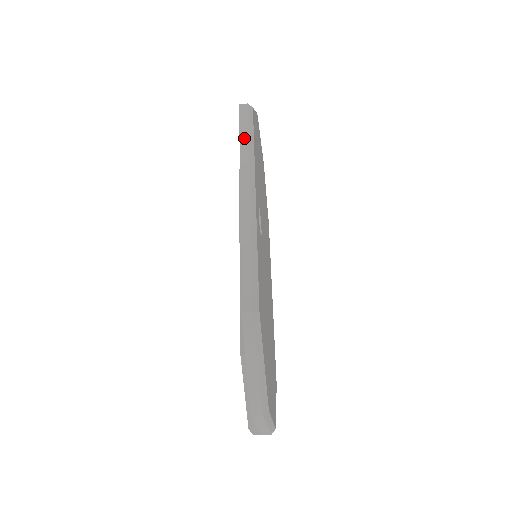
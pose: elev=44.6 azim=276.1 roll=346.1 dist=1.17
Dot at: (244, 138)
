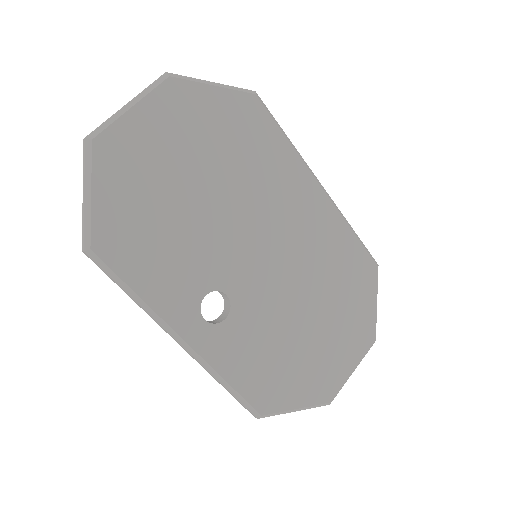
Dot at: occluded
